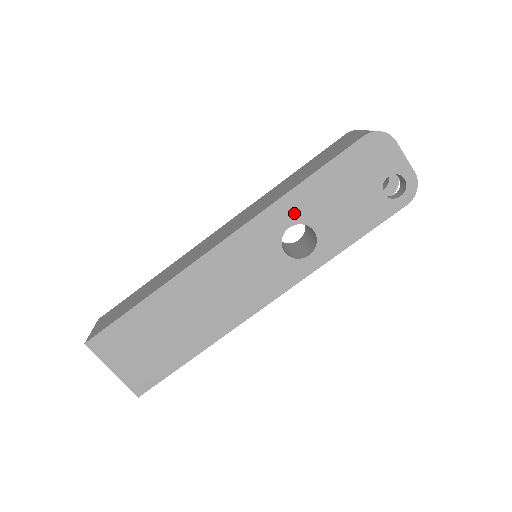
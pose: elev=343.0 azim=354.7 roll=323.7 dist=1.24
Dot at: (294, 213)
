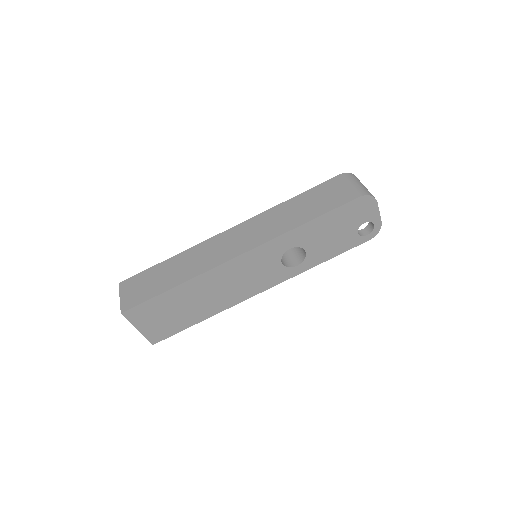
Dot at: (296, 240)
